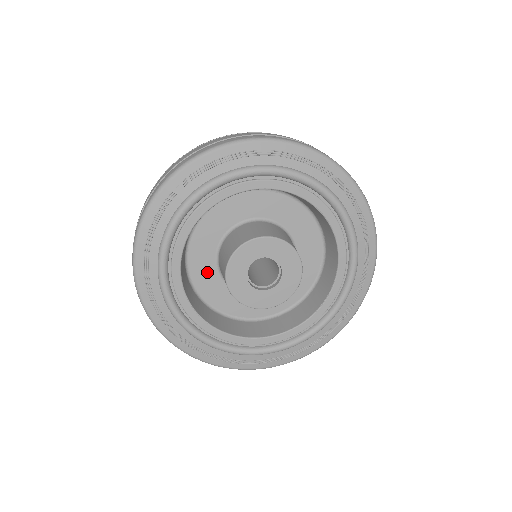
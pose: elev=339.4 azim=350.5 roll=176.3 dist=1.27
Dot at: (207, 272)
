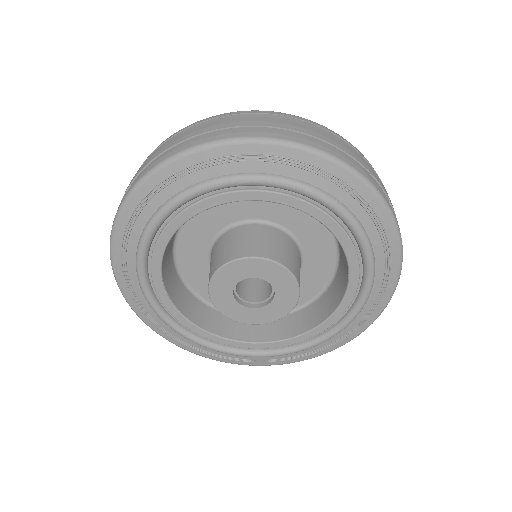
Dot at: occluded
